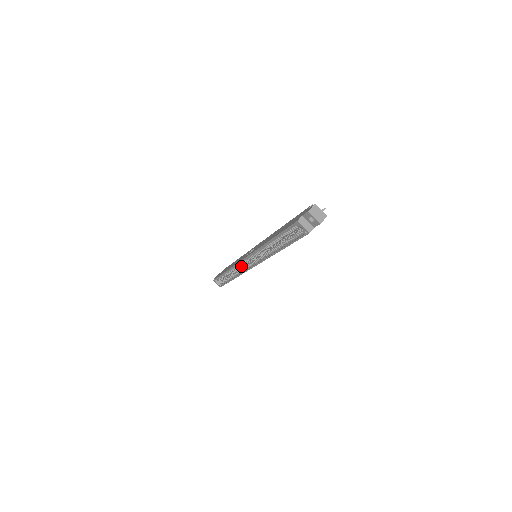
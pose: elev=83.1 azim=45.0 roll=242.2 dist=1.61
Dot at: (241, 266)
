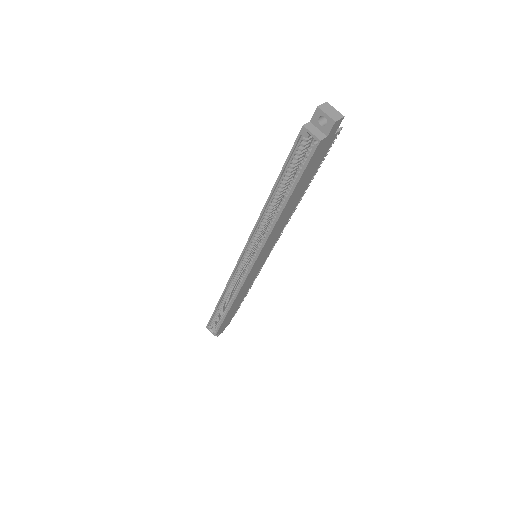
Dot at: occluded
